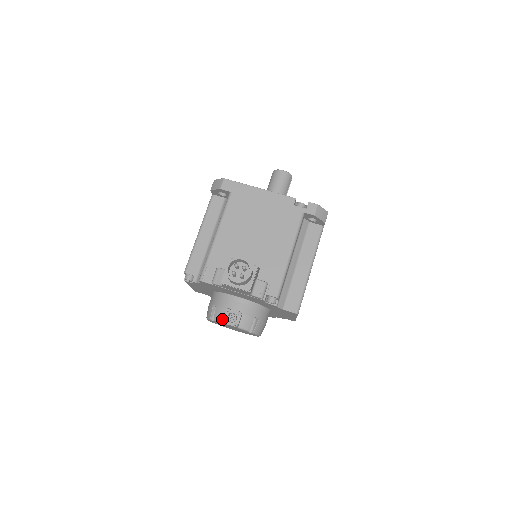
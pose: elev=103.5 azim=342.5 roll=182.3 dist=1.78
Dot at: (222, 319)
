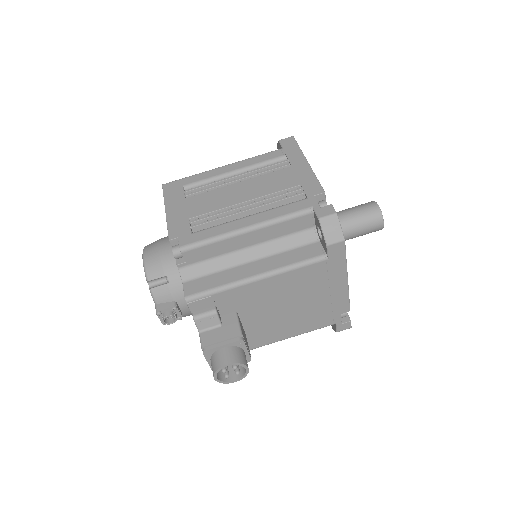
Dot at: (159, 301)
